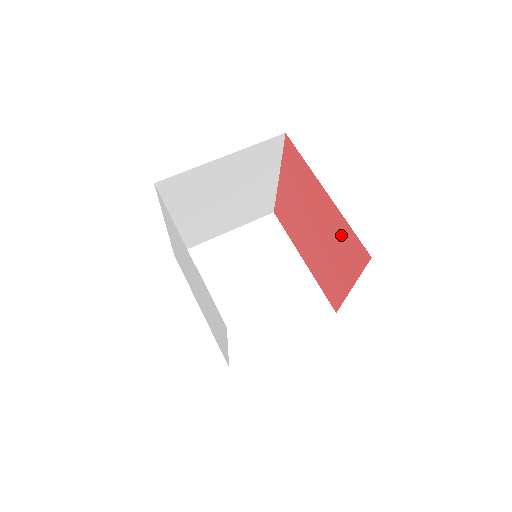
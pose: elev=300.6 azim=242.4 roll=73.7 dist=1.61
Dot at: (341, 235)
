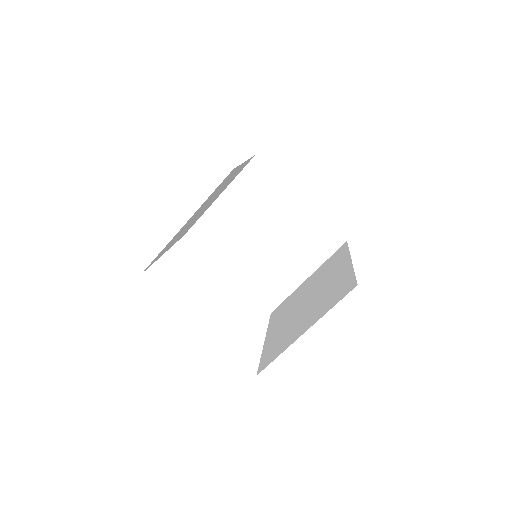
Dot at: occluded
